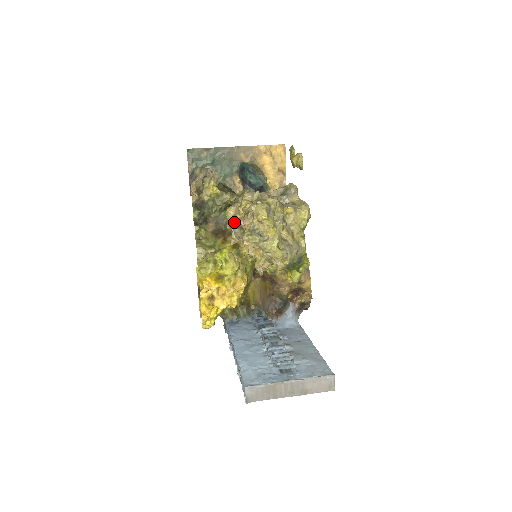
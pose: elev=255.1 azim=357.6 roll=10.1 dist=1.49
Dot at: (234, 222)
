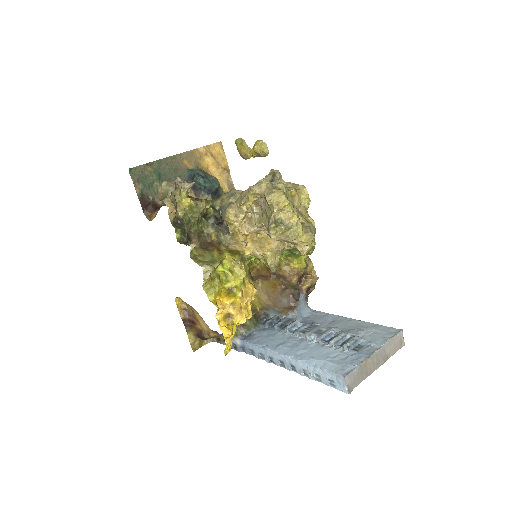
Dot at: (238, 224)
